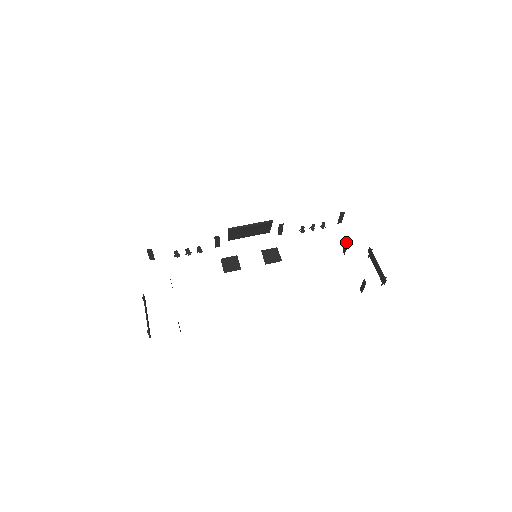
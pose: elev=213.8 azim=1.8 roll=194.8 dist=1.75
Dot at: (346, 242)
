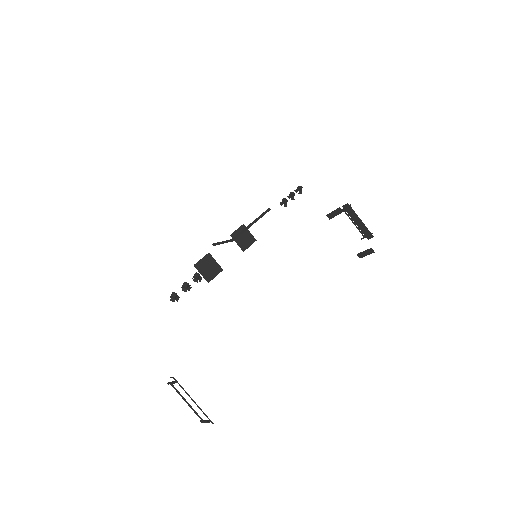
Dot at: (339, 209)
